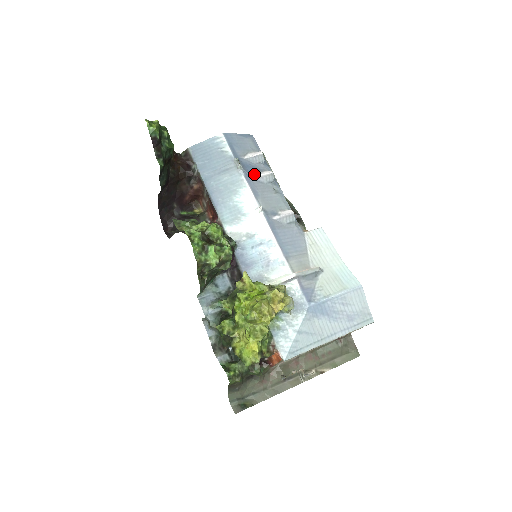
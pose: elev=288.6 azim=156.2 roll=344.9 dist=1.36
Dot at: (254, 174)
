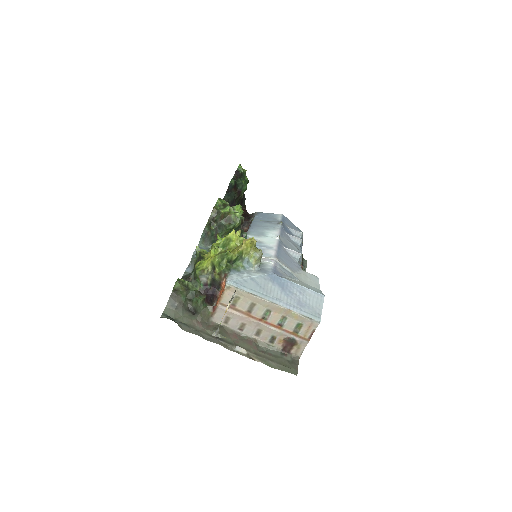
Dot at: (288, 233)
